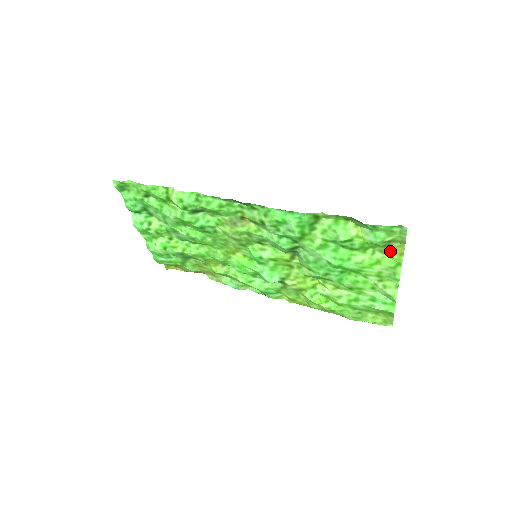
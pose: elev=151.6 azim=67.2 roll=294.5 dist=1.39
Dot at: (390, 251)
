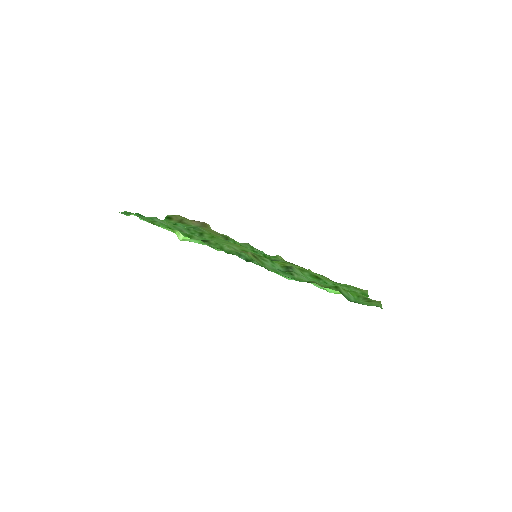
Dot at: occluded
